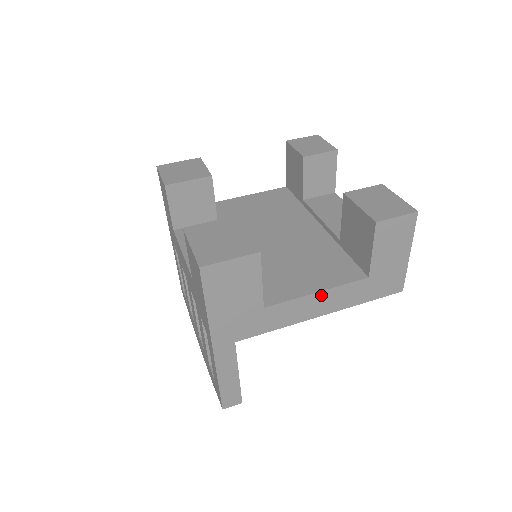
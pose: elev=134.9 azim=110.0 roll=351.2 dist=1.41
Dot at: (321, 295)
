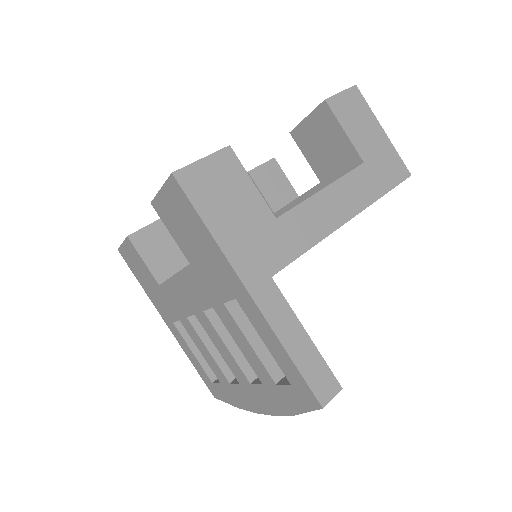
Dot at: (329, 192)
